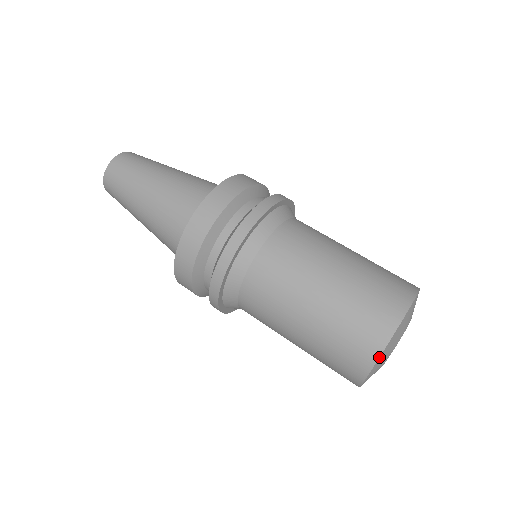
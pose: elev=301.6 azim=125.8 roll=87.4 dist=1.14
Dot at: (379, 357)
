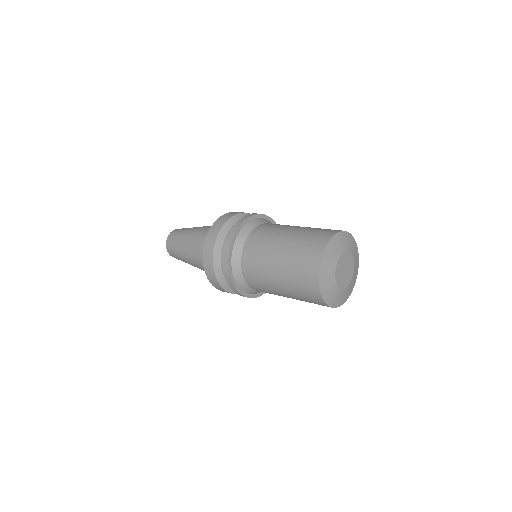
Dot at: (320, 263)
